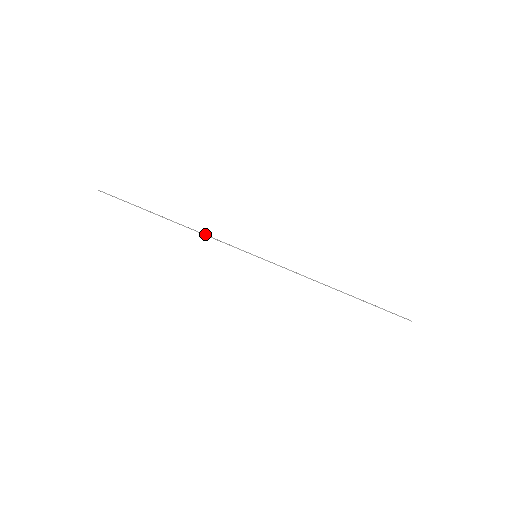
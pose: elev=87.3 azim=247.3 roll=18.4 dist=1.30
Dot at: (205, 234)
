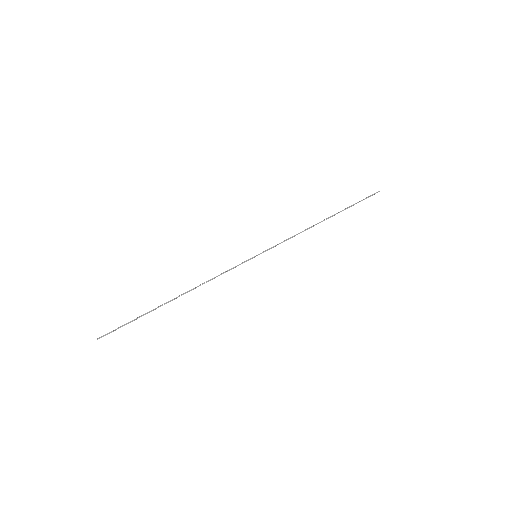
Dot at: (208, 280)
